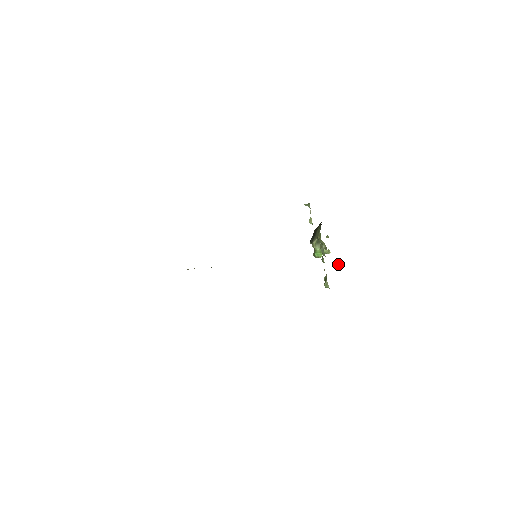
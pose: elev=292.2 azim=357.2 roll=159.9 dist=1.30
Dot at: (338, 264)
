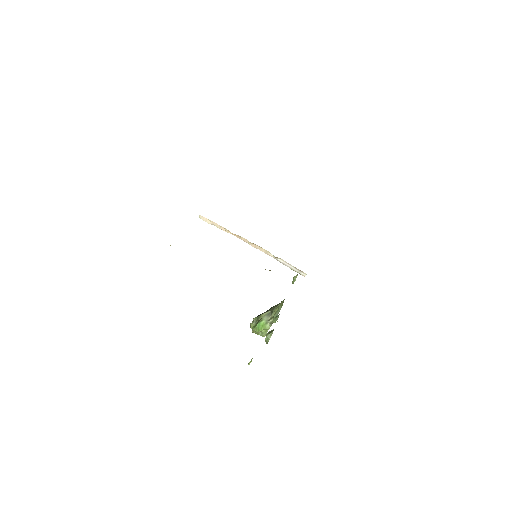
Dot at: (249, 364)
